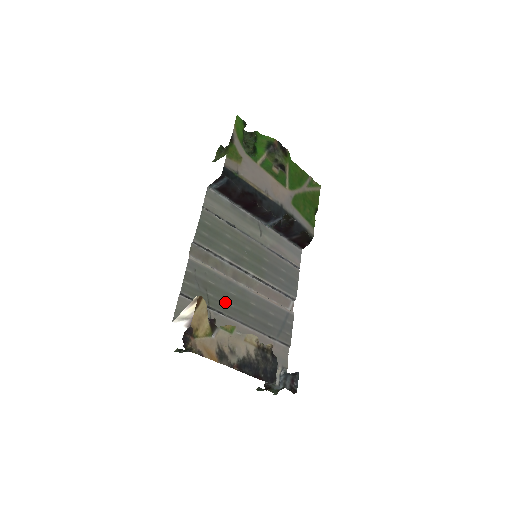
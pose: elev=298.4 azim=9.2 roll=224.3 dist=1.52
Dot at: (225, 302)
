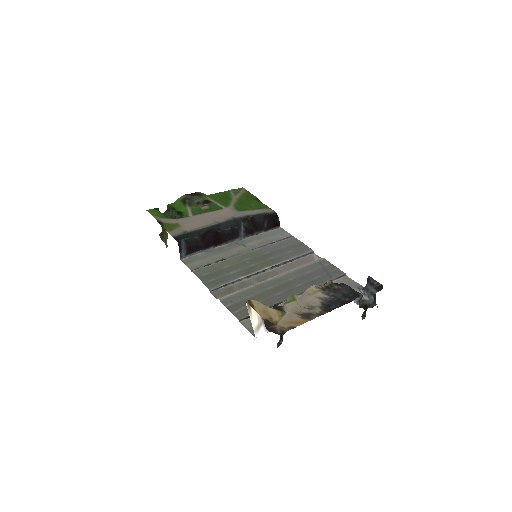
Dot at: (272, 296)
